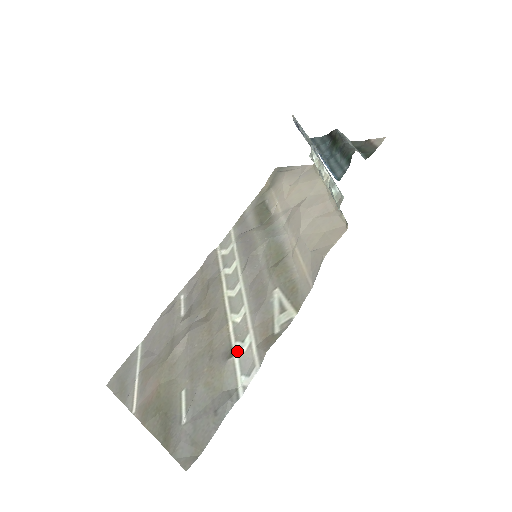
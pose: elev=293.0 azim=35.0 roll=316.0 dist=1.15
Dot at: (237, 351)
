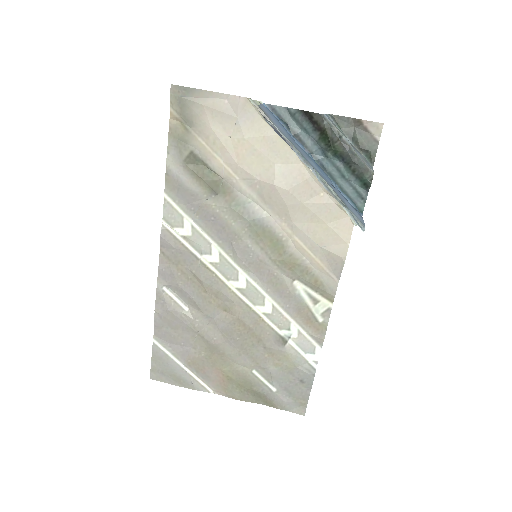
Dot at: (289, 338)
